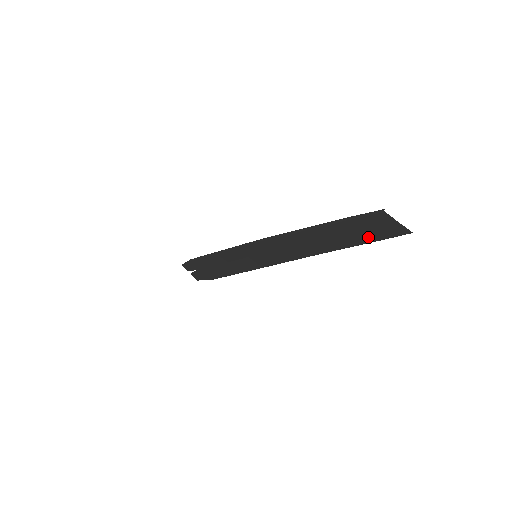
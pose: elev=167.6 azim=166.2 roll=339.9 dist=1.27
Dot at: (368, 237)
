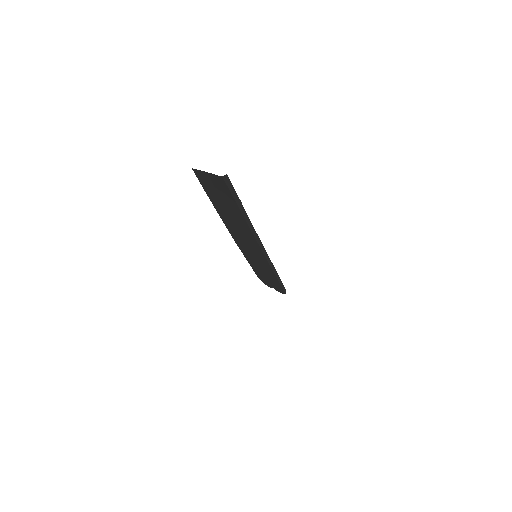
Dot at: (229, 200)
